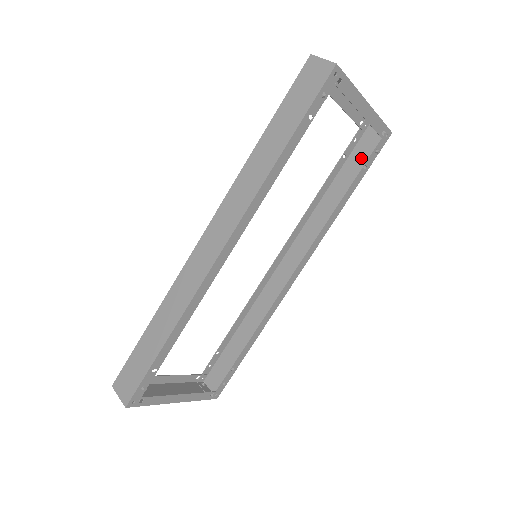
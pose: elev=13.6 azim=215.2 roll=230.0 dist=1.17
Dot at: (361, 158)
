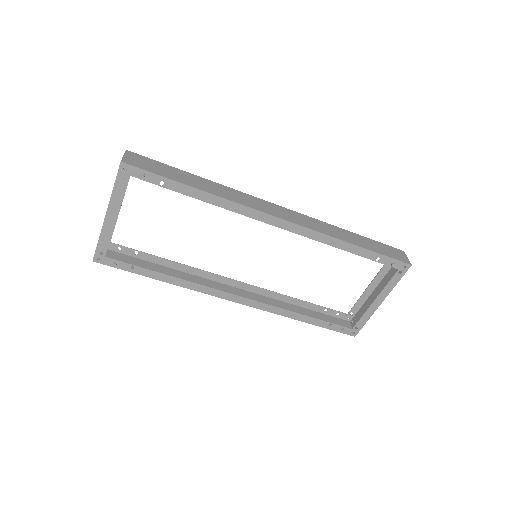
Dot at: occluded
